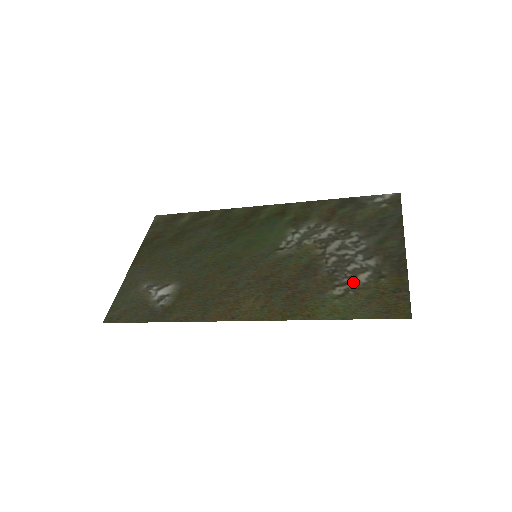
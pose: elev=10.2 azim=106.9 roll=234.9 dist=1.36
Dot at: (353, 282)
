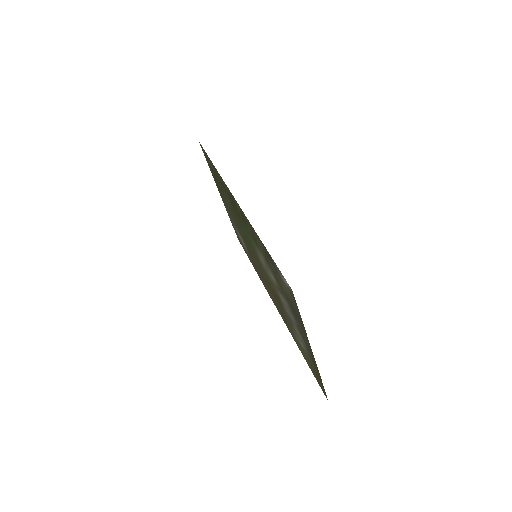
Dot at: (300, 342)
